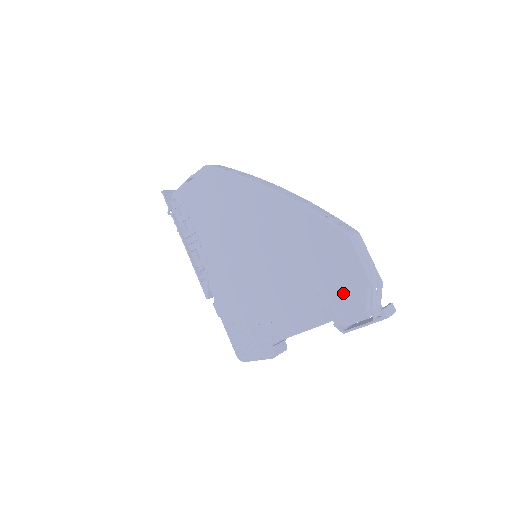
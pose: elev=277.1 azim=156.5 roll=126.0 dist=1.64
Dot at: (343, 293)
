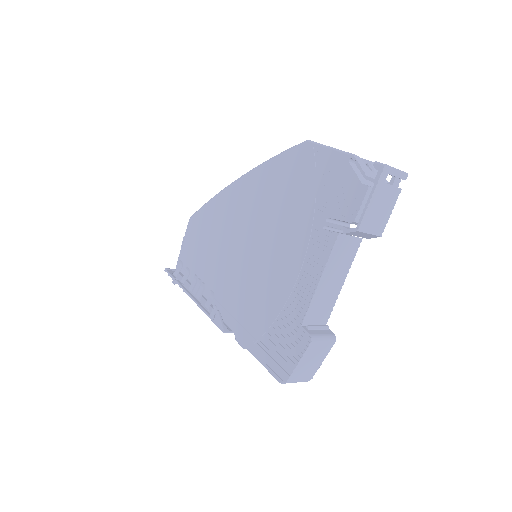
Dot at: (332, 191)
